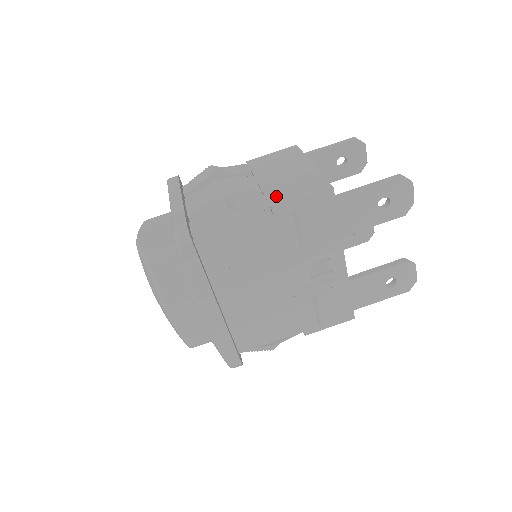
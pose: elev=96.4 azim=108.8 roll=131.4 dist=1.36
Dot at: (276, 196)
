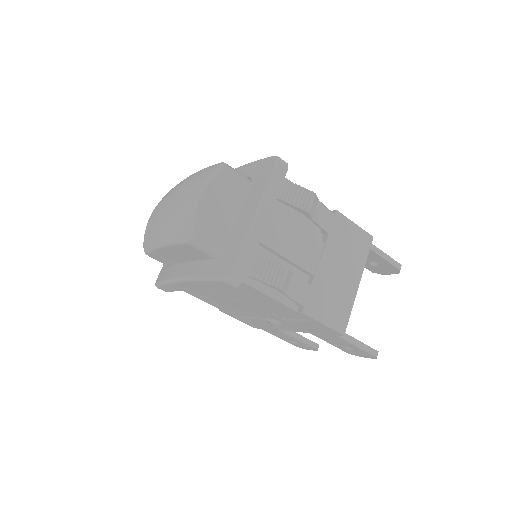
Dot at: (315, 299)
